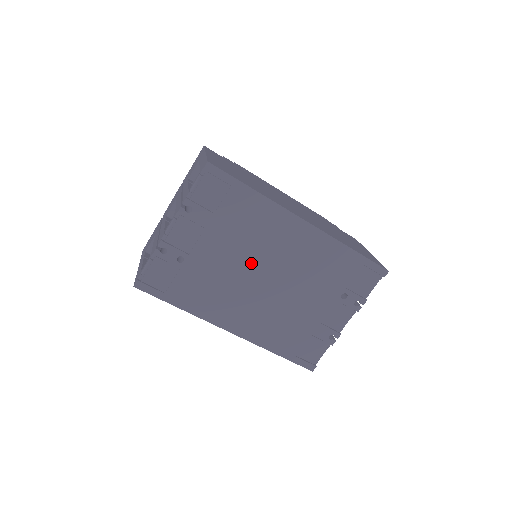
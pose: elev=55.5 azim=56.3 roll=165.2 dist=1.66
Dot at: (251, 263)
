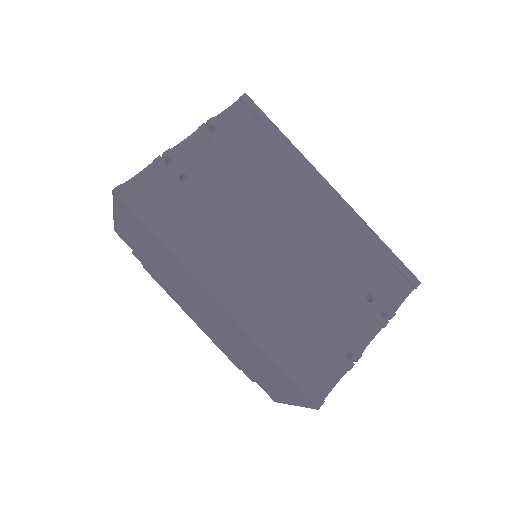
Dot at: (265, 214)
